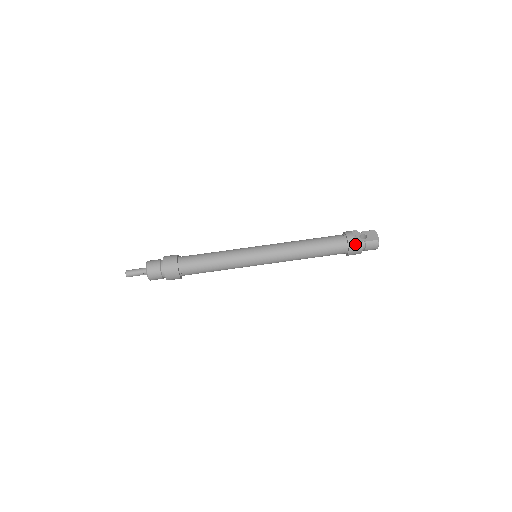
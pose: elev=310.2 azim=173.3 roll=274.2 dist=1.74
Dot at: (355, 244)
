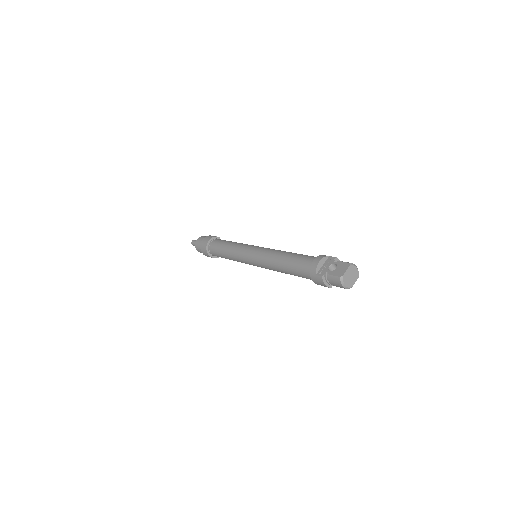
Dot at: (317, 273)
